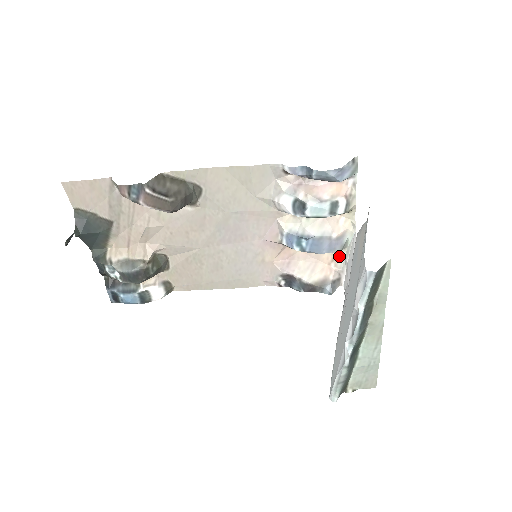
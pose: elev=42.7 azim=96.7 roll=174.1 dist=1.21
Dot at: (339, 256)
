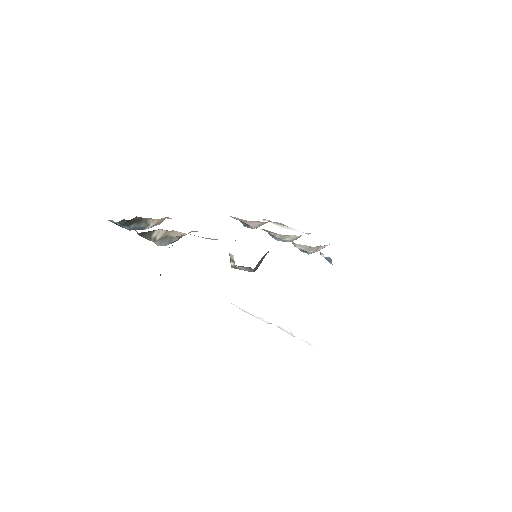
Dot at: occluded
